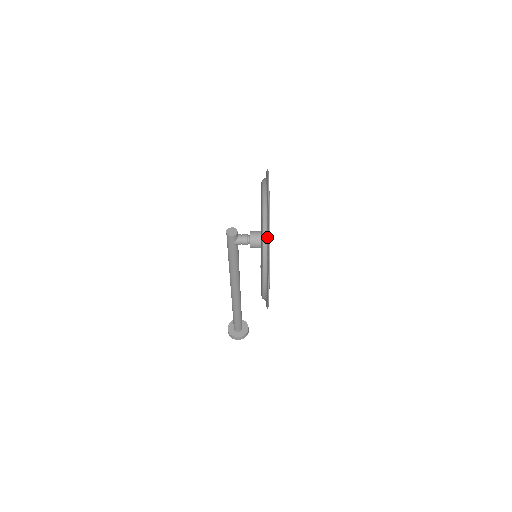
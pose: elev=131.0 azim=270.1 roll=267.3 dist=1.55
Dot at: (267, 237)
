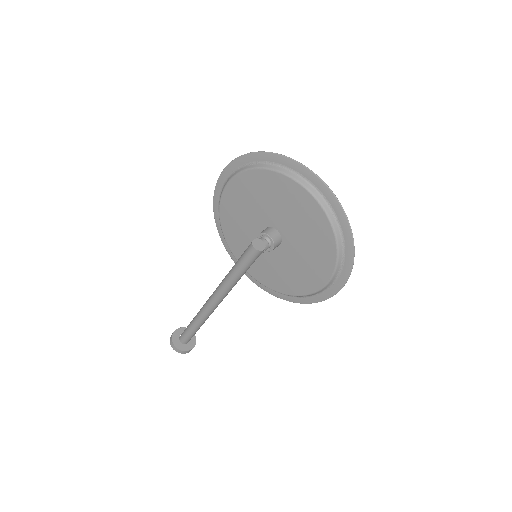
Dot at: (342, 235)
